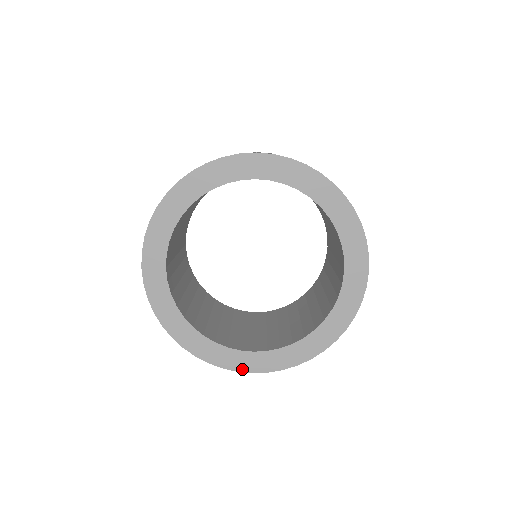
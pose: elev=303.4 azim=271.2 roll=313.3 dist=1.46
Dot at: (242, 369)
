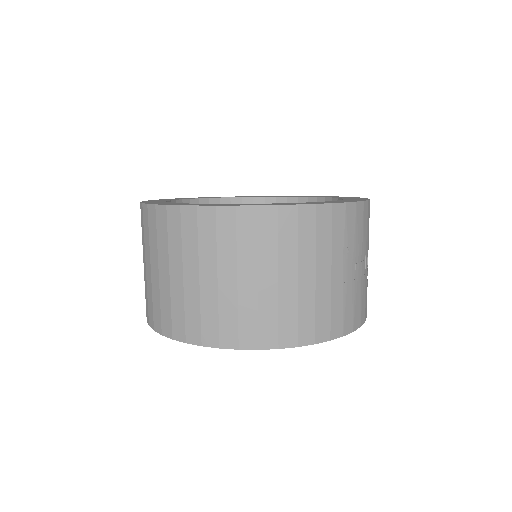
Dot at: (222, 205)
